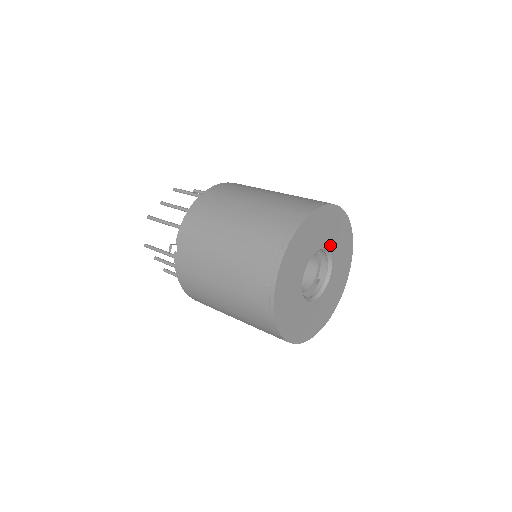
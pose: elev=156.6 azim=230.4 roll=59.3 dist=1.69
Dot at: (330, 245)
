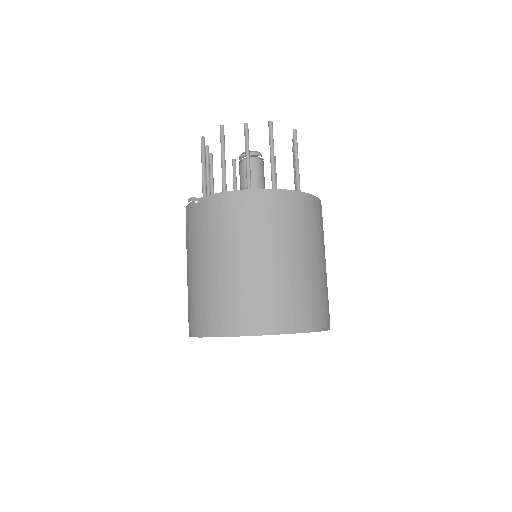
Dot at: occluded
